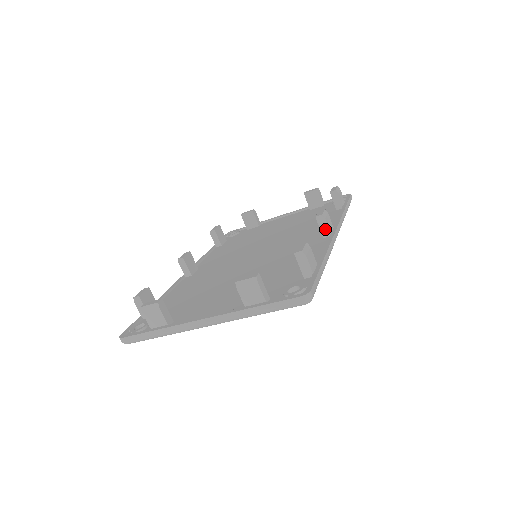
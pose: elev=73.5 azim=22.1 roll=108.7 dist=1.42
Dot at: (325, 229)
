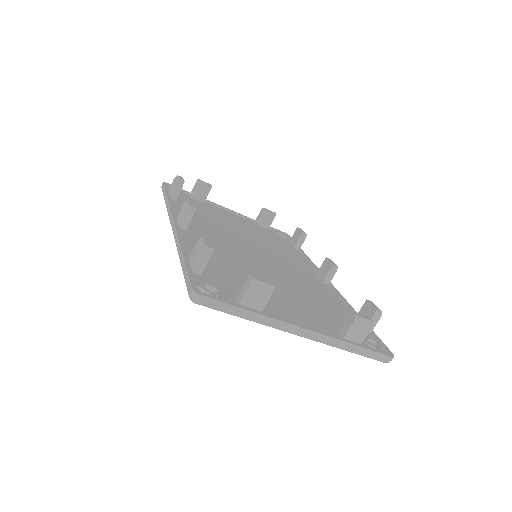
Dot at: (330, 277)
